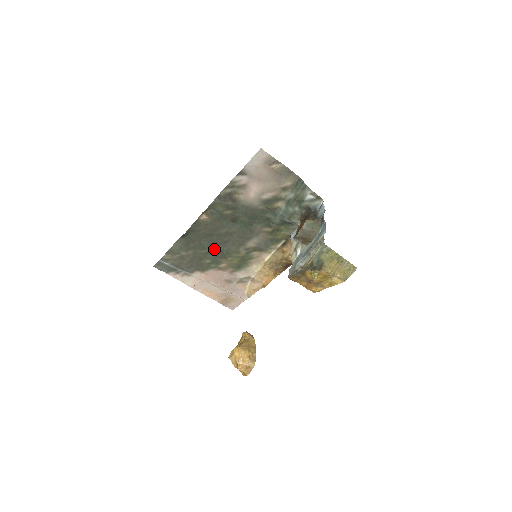
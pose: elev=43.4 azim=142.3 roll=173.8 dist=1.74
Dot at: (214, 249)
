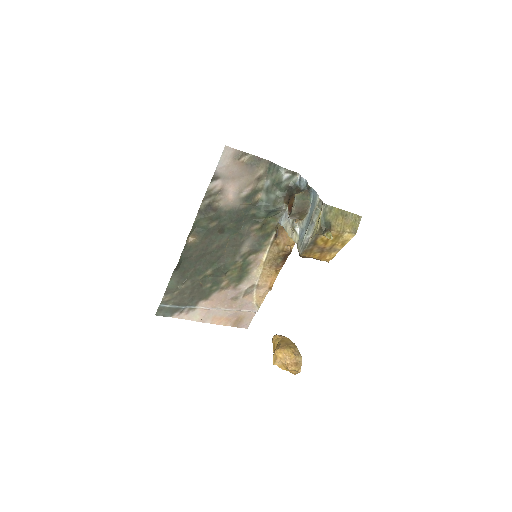
Dot at: (211, 269)
